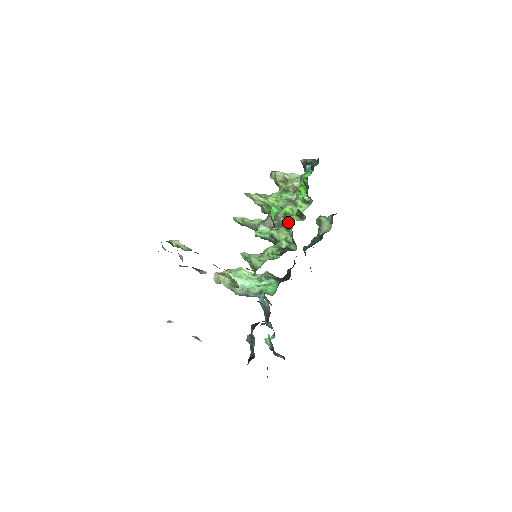
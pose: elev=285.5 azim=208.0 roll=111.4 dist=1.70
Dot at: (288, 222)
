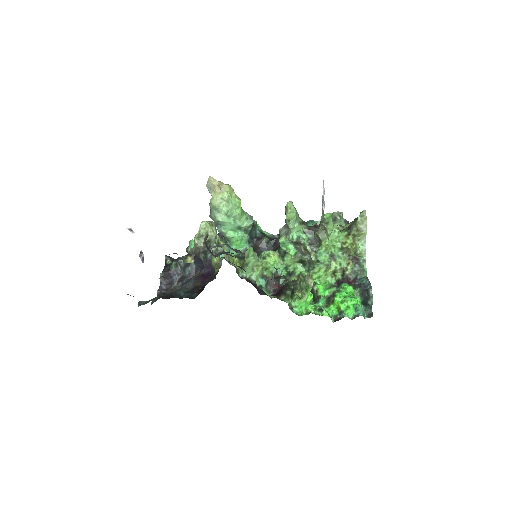
Dot at: (307, 263)
